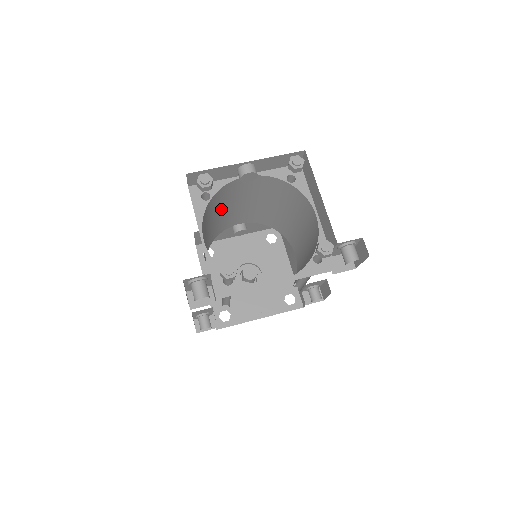
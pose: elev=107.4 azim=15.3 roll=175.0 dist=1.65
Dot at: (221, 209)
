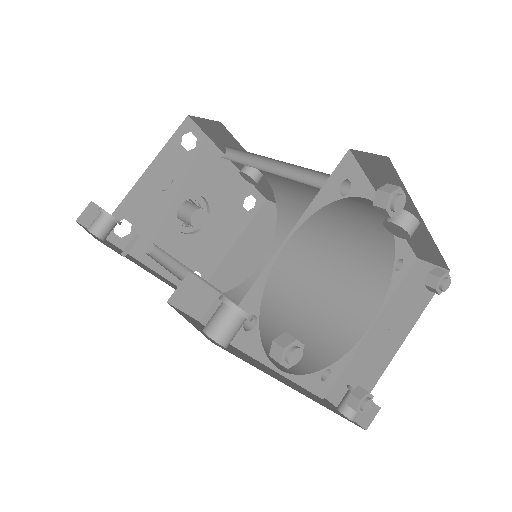
Dot at: occluded
